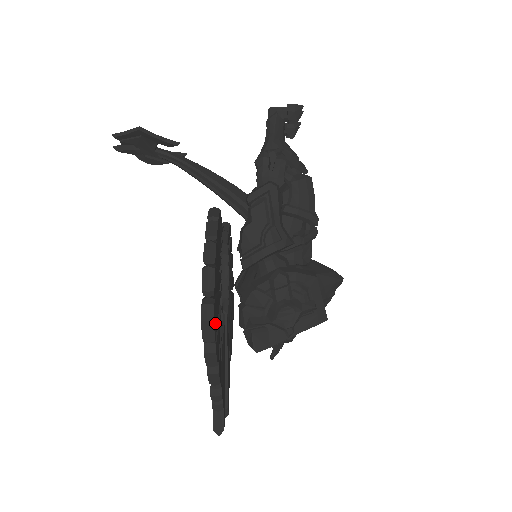
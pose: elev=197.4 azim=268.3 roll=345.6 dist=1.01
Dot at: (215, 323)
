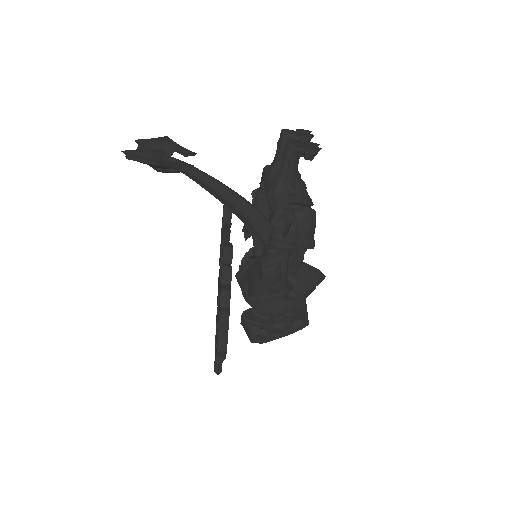
Dot at: occluded
